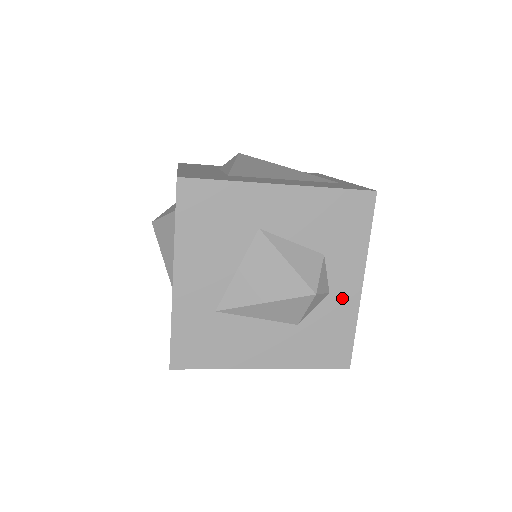
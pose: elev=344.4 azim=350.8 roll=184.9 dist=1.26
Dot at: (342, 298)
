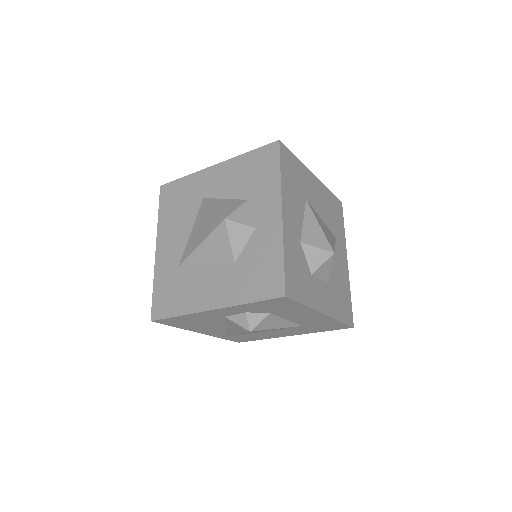
Dot at: (267, 230)
